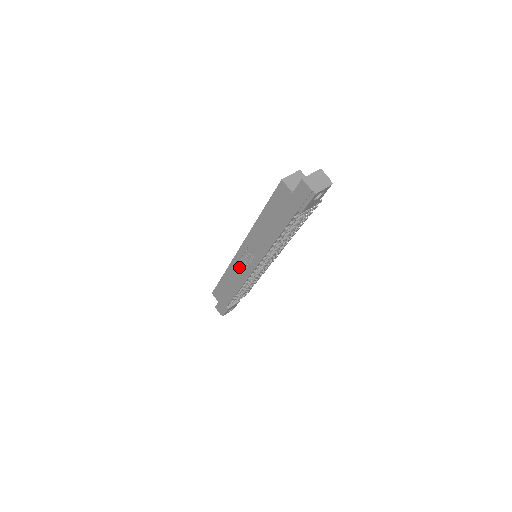
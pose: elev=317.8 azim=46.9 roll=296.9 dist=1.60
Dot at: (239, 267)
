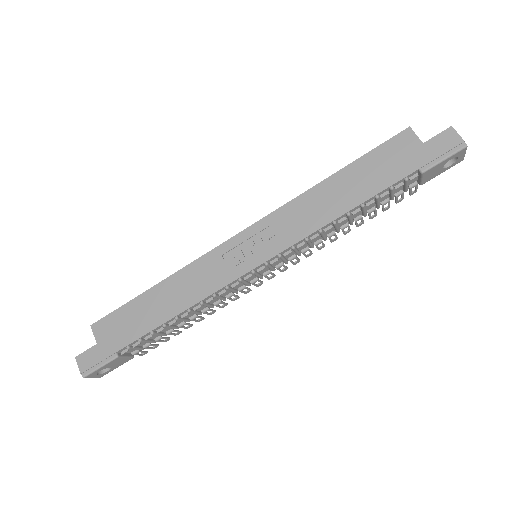
Dot at: (218, 264)
